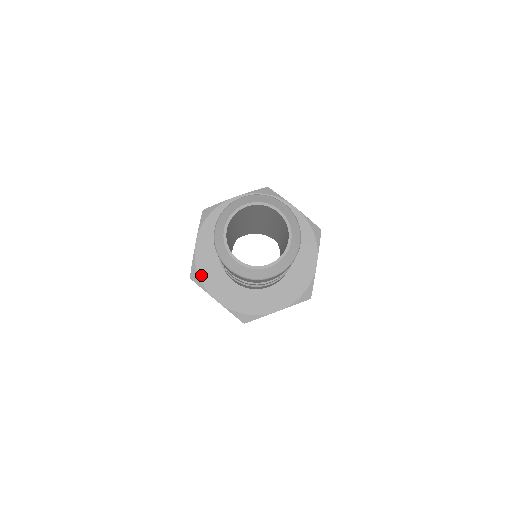
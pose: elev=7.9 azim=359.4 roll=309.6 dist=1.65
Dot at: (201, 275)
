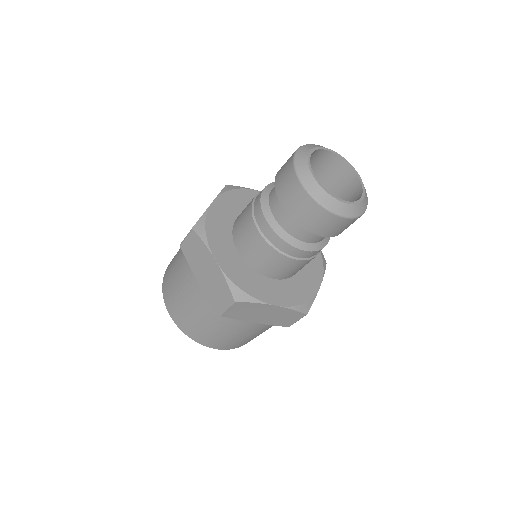
Dot at: (208, 230)
